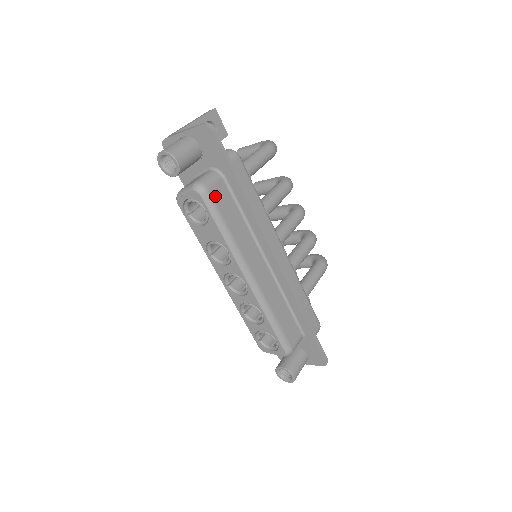
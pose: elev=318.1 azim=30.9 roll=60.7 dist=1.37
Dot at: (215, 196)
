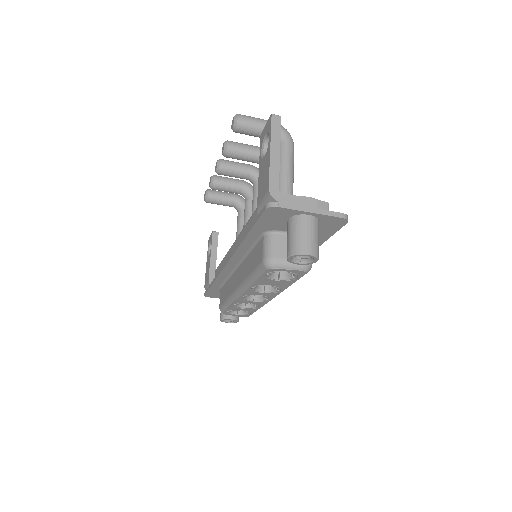
Dot at: occluded
